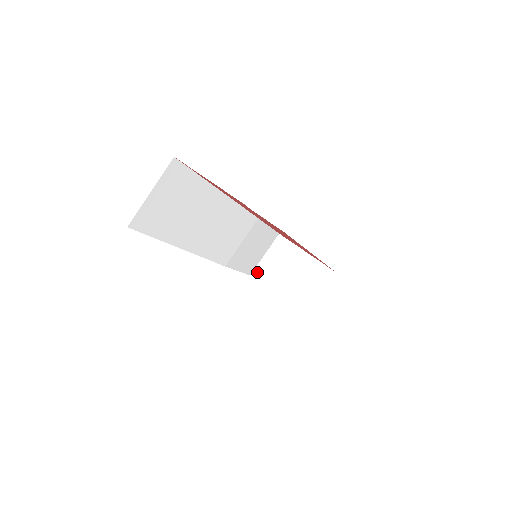
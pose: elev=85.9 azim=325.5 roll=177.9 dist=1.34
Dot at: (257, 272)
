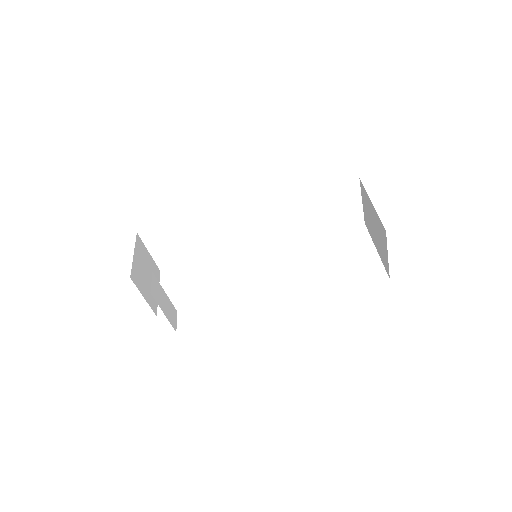
Dot at: (365, 220)
